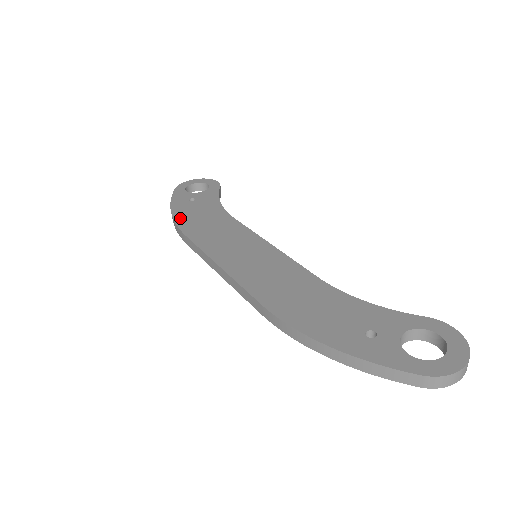
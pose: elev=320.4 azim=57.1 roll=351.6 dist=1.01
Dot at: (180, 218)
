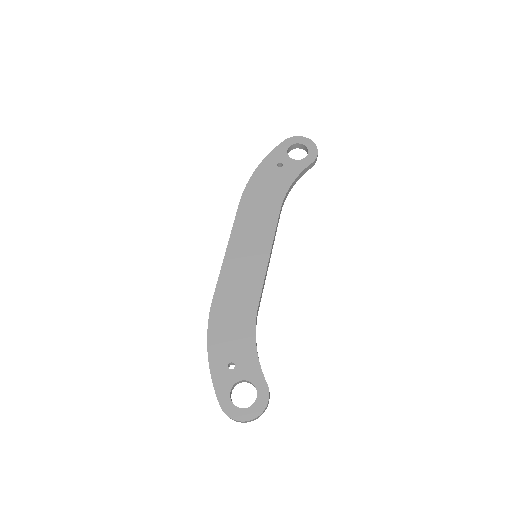
Dot at: (253, 181)
